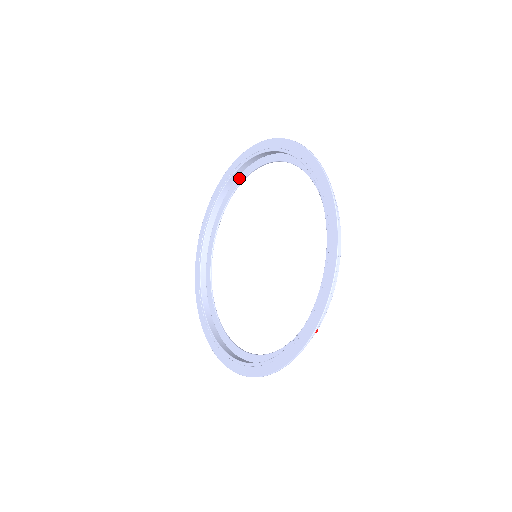
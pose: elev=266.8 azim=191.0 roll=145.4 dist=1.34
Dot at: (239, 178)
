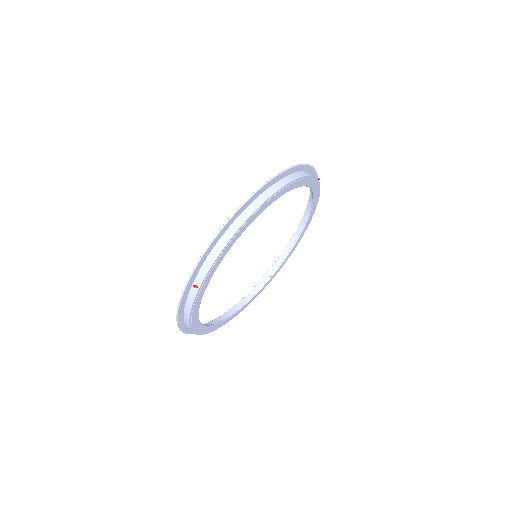
Dot at: (311, 213)
